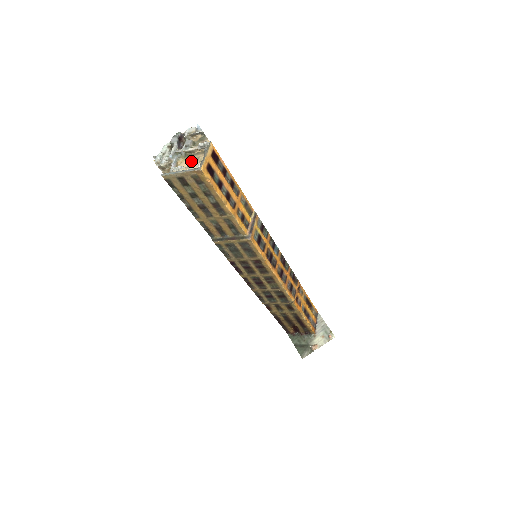
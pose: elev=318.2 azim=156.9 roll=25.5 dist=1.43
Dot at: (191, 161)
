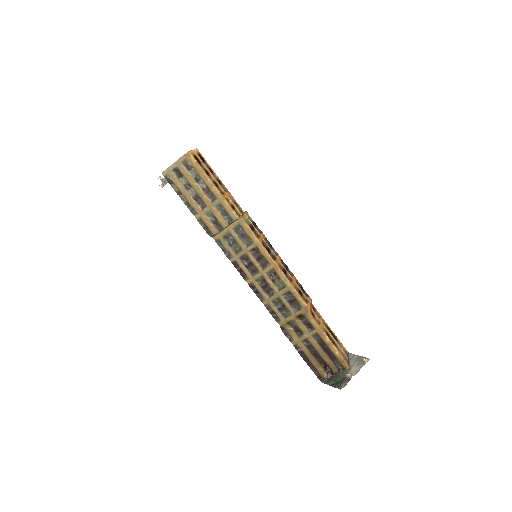
Dot at: occluded
